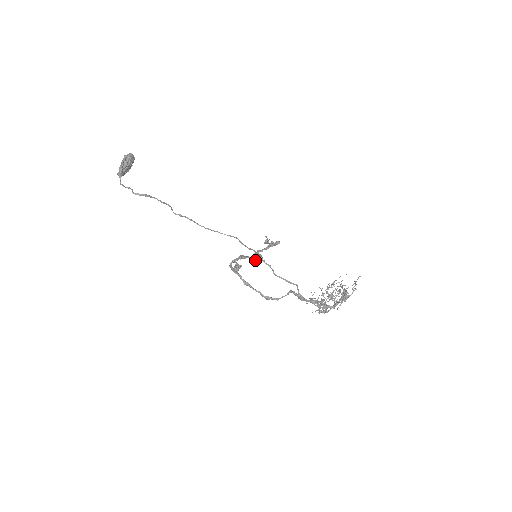
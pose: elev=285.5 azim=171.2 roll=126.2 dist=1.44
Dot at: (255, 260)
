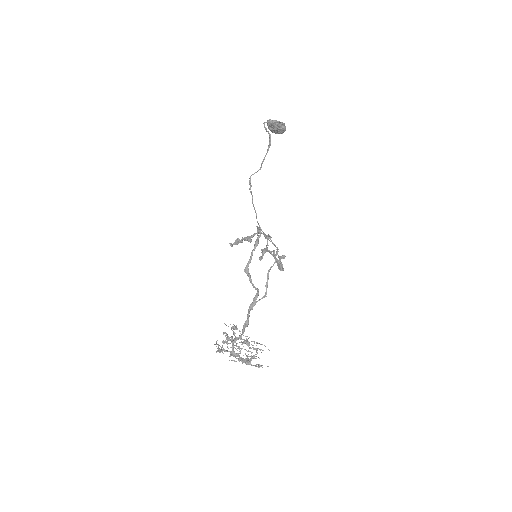
Dot at: (263, 252)
